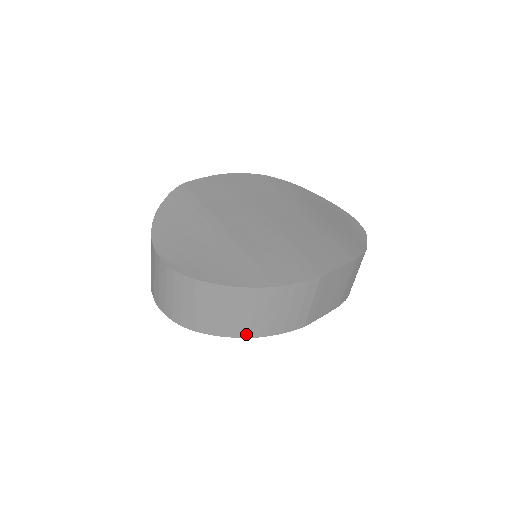
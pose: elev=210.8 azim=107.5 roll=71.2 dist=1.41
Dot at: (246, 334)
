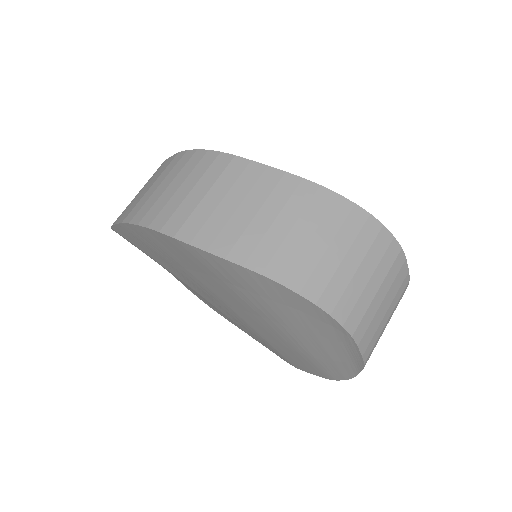
Dot at: occluded
